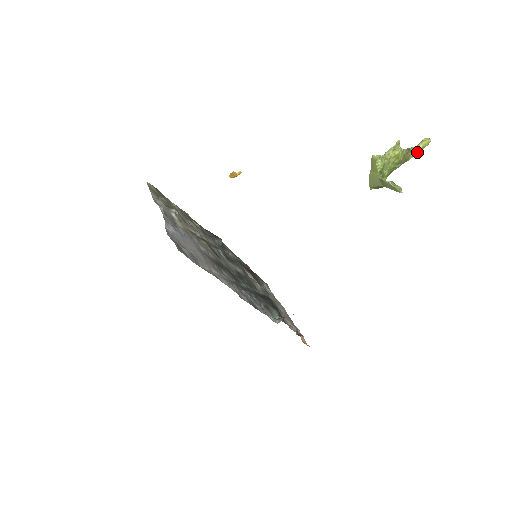
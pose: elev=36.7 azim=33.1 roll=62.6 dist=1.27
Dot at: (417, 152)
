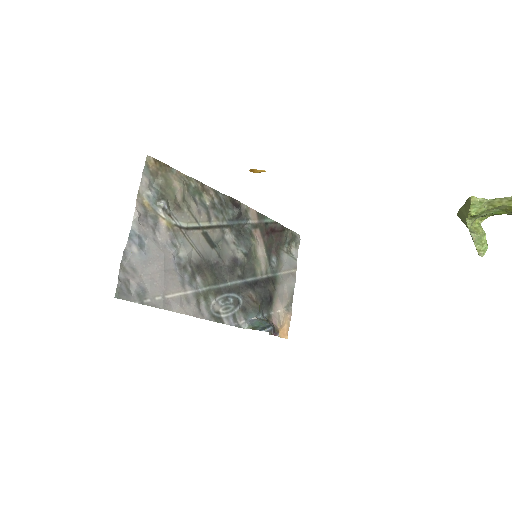
Dot at: out of frame
